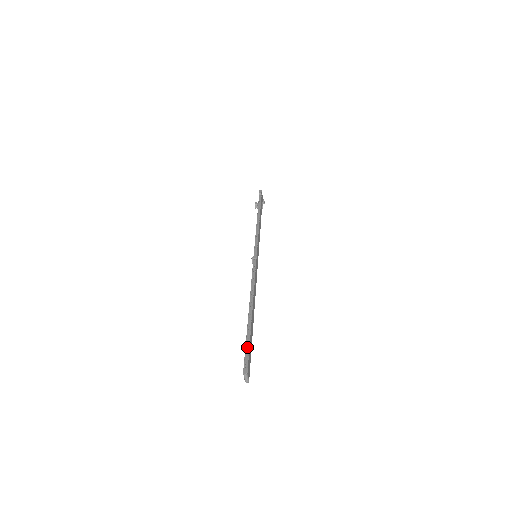
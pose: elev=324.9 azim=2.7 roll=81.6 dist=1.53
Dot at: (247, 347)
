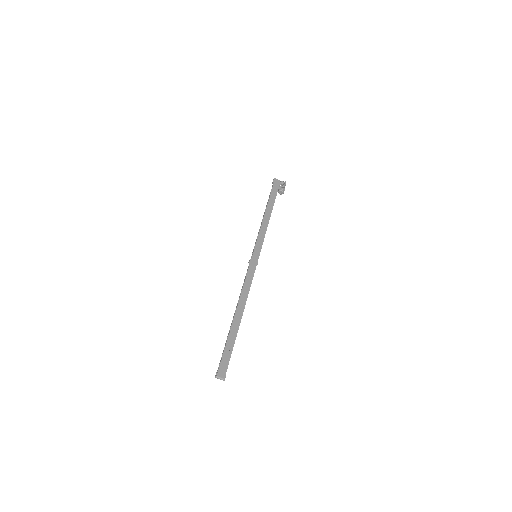
Dot at: (223, 352)
